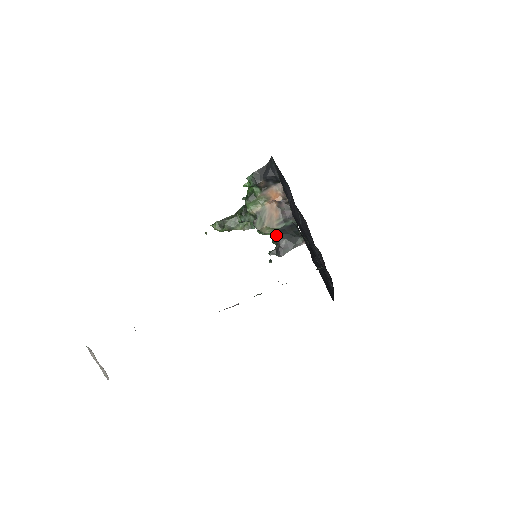
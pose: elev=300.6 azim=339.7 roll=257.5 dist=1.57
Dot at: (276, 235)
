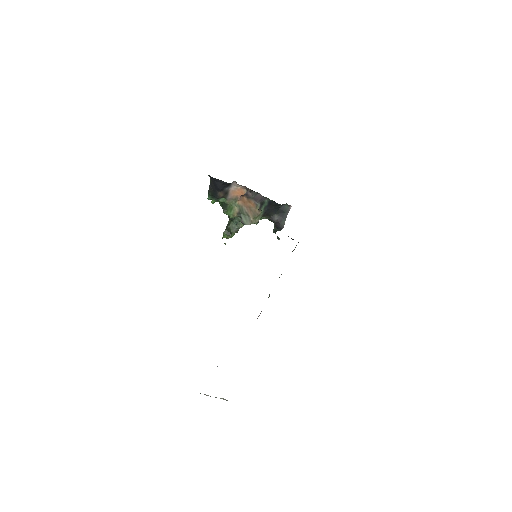
Dot at: (266, 216)
